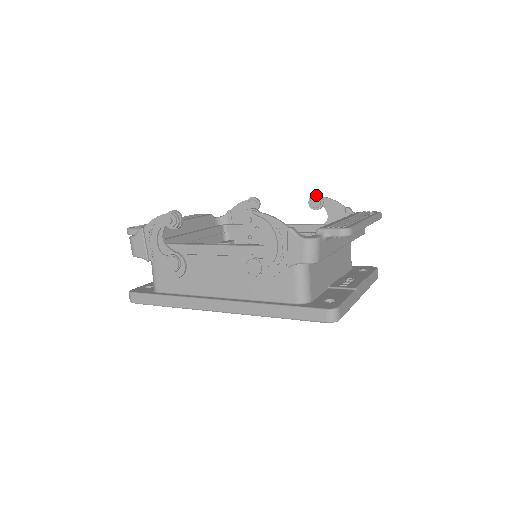
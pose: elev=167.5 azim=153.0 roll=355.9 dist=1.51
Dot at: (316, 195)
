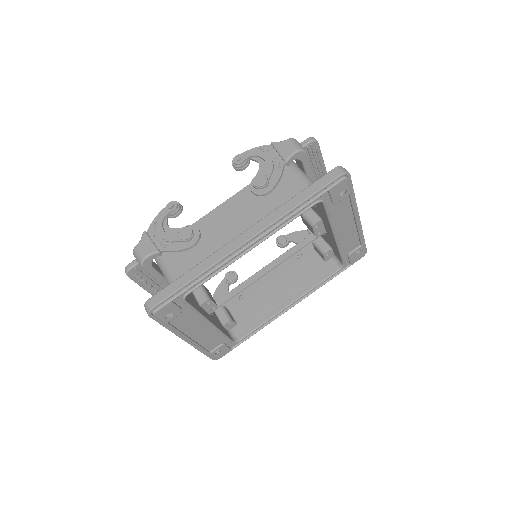
Dot at: (279, 236)
